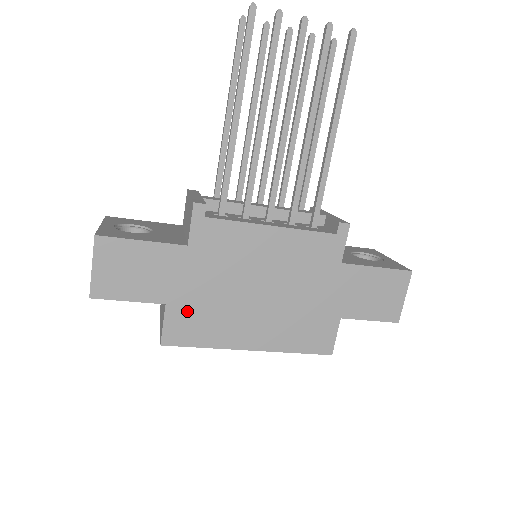
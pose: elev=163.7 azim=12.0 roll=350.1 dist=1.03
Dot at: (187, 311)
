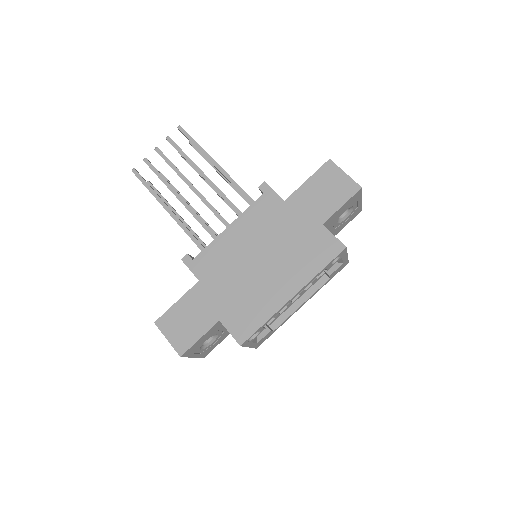
Dot at: (234, 313)
